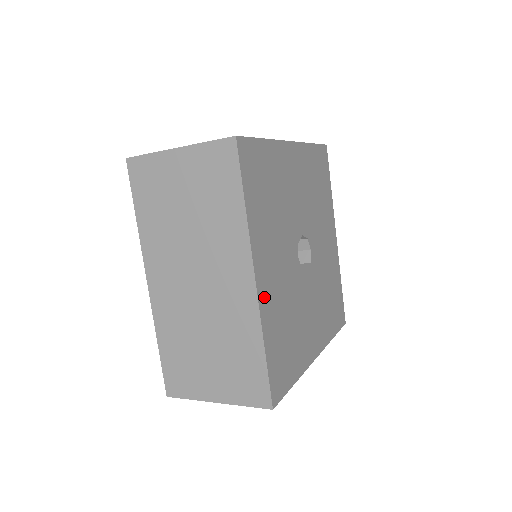
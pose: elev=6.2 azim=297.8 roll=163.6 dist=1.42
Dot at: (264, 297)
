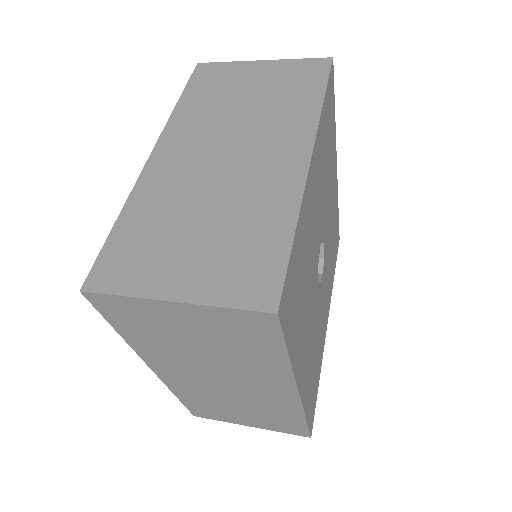
Dot at: (304, 387)
